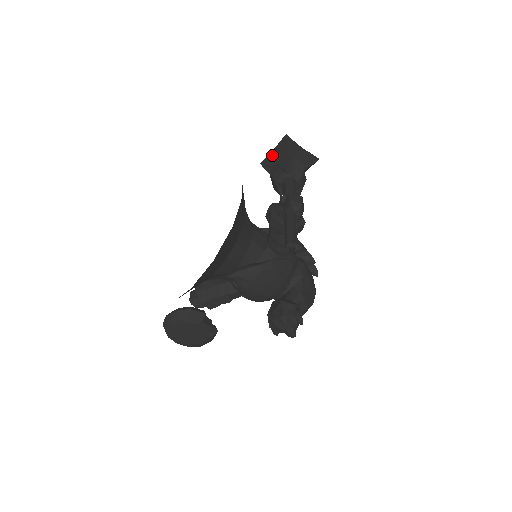
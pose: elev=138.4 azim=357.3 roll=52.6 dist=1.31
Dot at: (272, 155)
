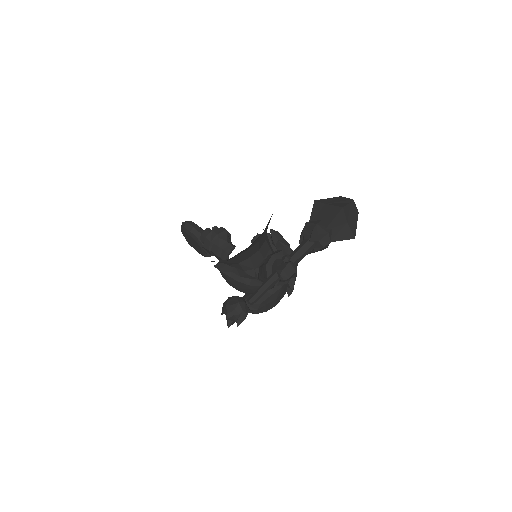
Dot at: (324, 207)
